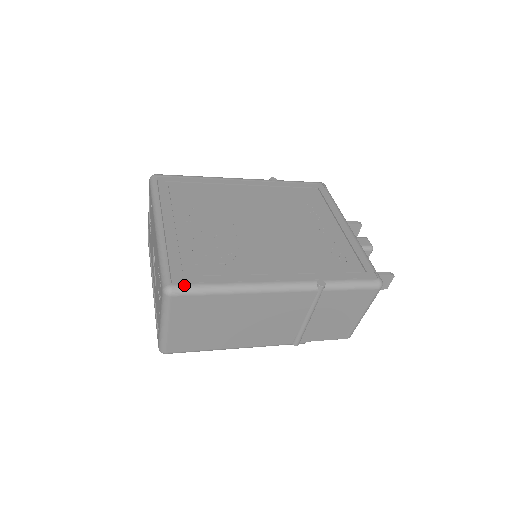
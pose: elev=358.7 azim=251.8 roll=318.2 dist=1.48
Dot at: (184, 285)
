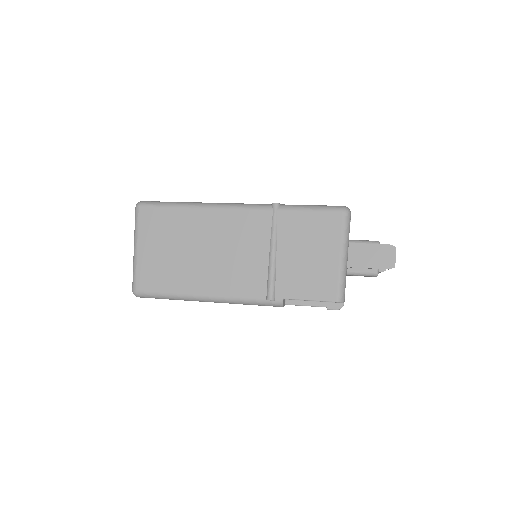
Dot at: (152, 201)
